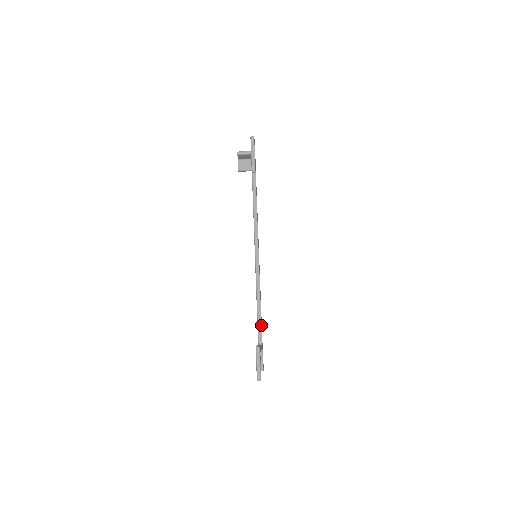
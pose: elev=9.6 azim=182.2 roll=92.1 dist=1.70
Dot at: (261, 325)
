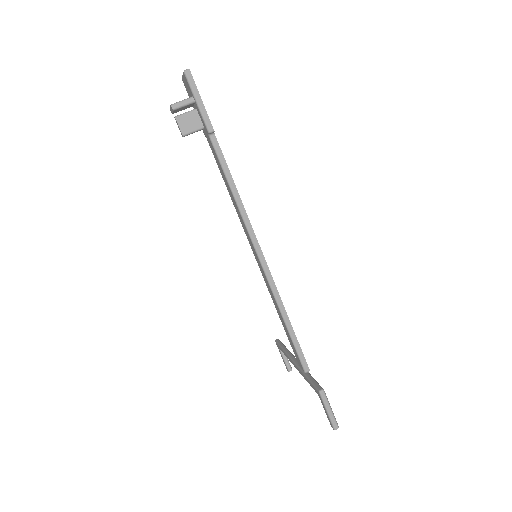
Dot at: (300, 347)
